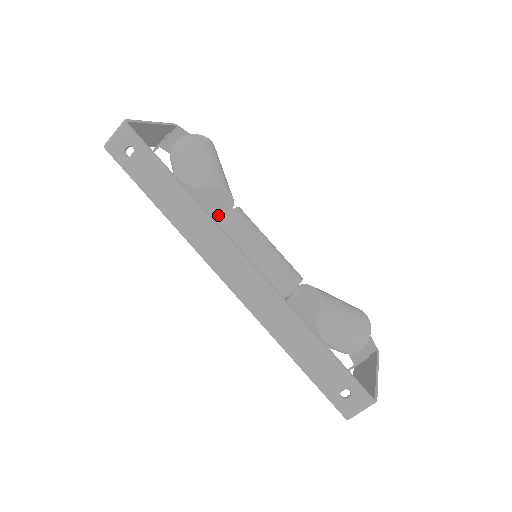
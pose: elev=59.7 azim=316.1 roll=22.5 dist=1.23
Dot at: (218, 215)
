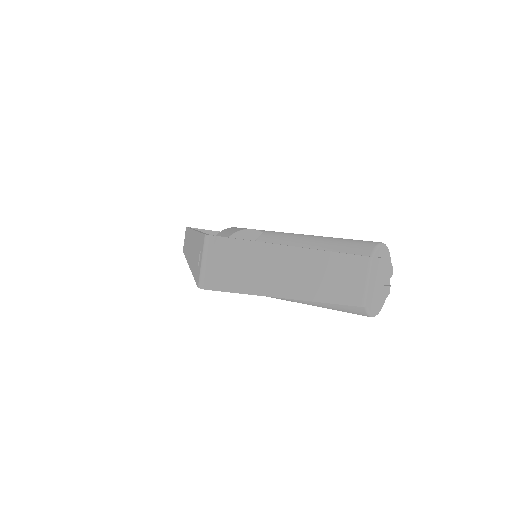
Dot at: occluded
